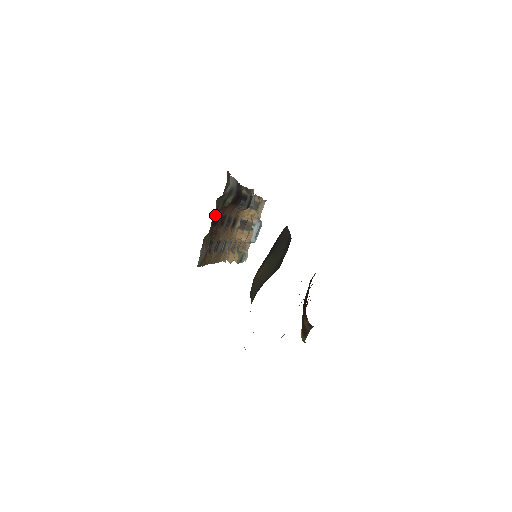
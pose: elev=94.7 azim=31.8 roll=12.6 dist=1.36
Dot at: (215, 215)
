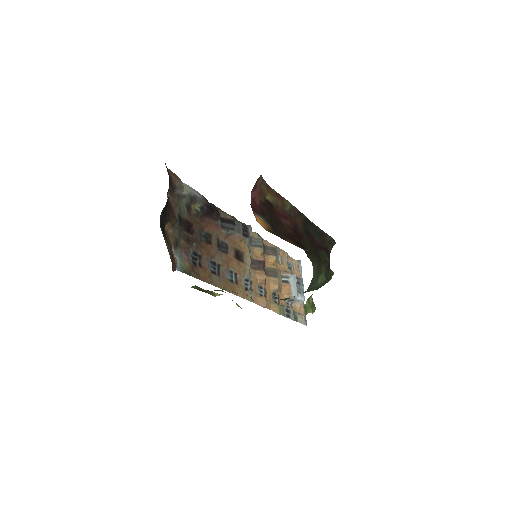
Dot at: (183, 220)
